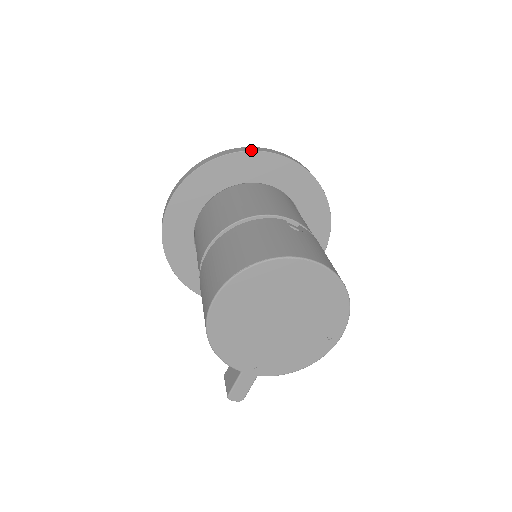
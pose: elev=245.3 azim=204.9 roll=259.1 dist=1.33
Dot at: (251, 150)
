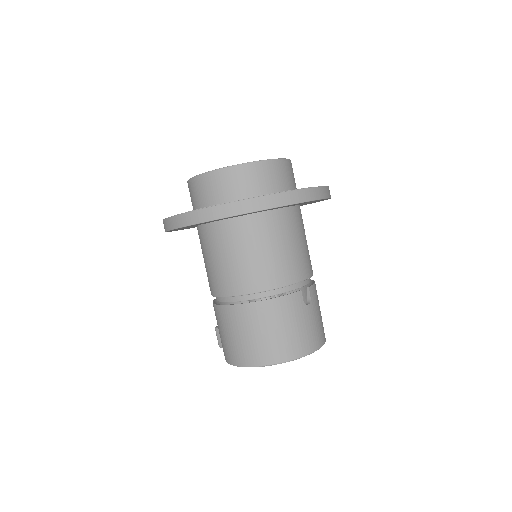
Dot at: (287, 205)
